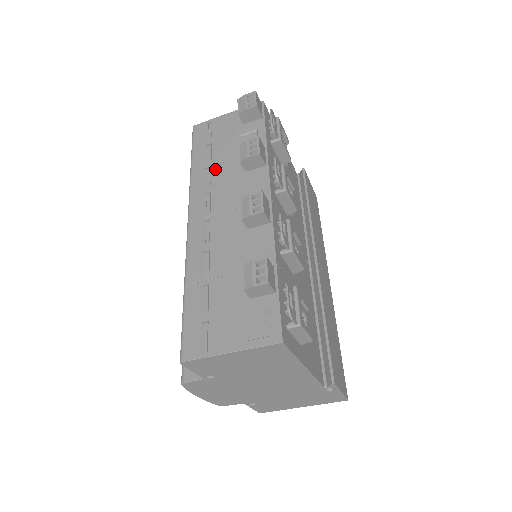
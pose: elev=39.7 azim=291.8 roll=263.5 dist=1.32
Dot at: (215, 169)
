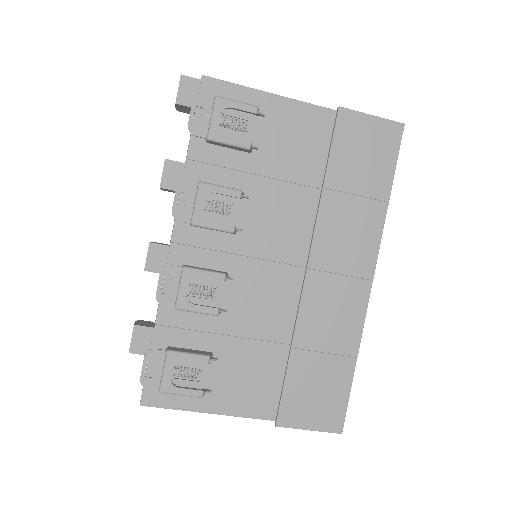
Dot at: occluded
